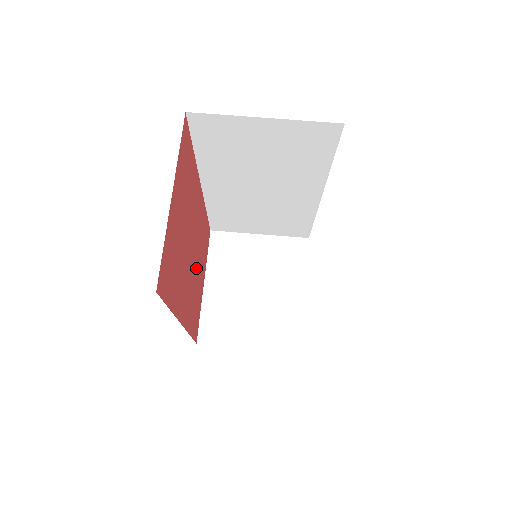
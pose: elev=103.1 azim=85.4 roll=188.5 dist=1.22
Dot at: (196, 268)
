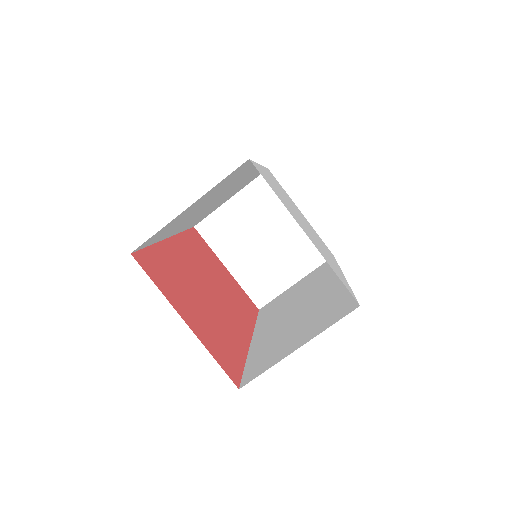
Dot at: (219, 283)
